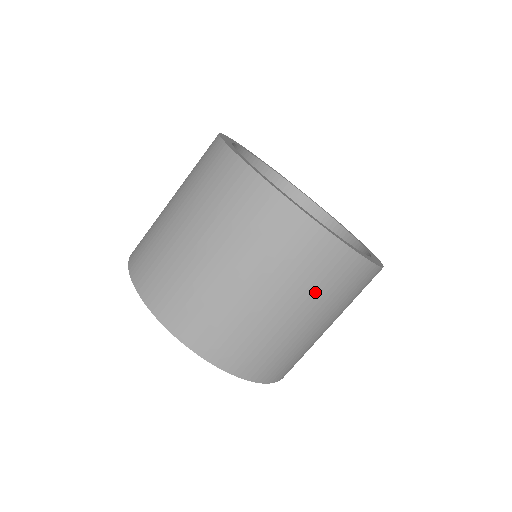
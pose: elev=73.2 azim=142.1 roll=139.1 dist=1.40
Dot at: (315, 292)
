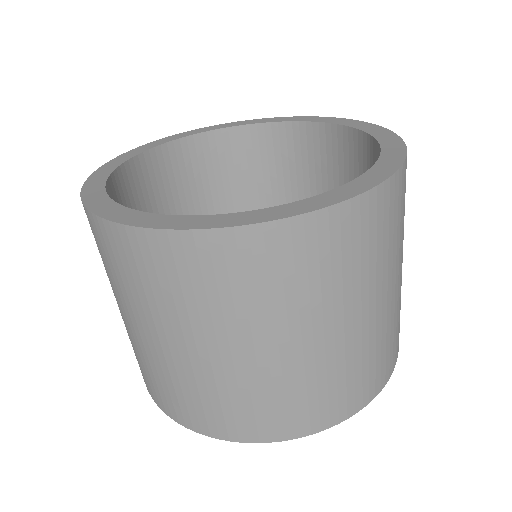
Dot at: occluded
